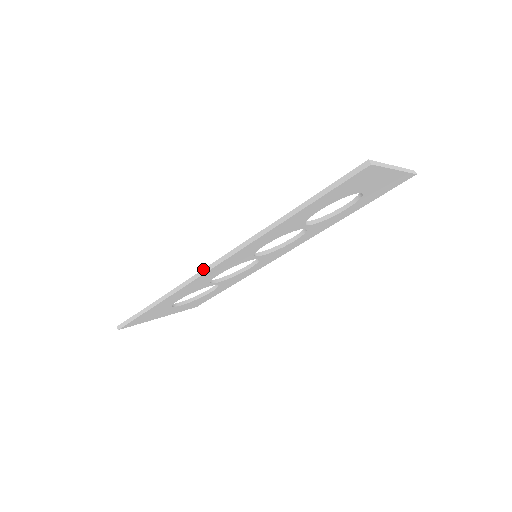
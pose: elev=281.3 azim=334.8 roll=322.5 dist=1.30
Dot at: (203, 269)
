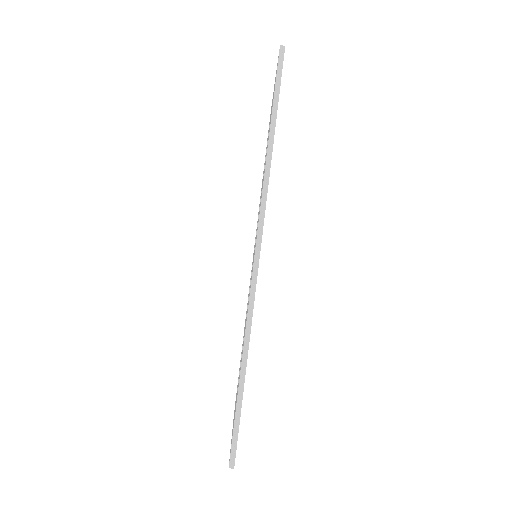
Dot at: (252, 274)
